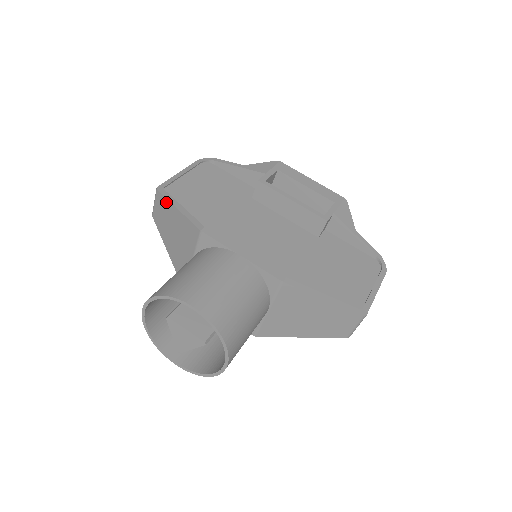
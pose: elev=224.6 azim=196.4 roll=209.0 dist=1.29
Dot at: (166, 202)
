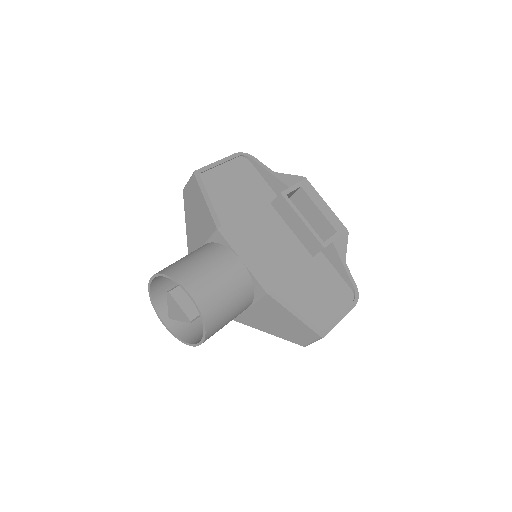
Dot at: (198, 188)
